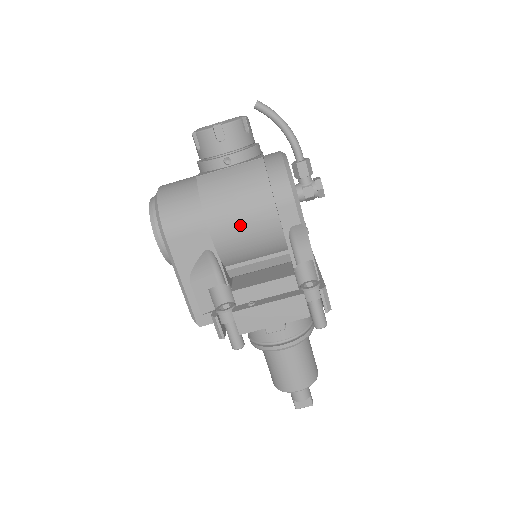
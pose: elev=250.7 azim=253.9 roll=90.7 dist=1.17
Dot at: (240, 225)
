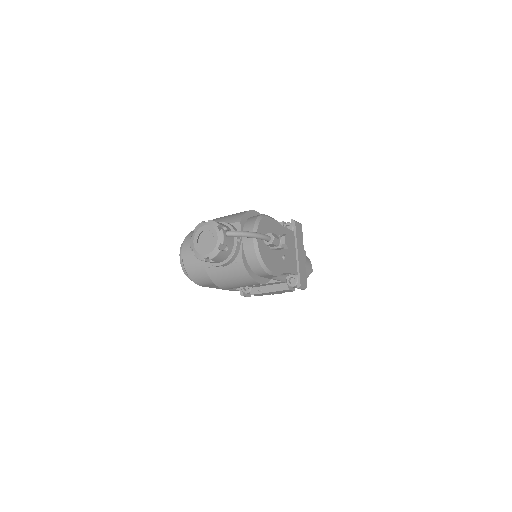
Dot at: occluded
